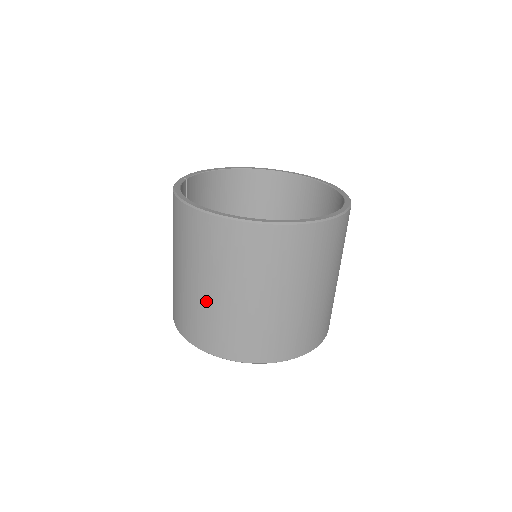
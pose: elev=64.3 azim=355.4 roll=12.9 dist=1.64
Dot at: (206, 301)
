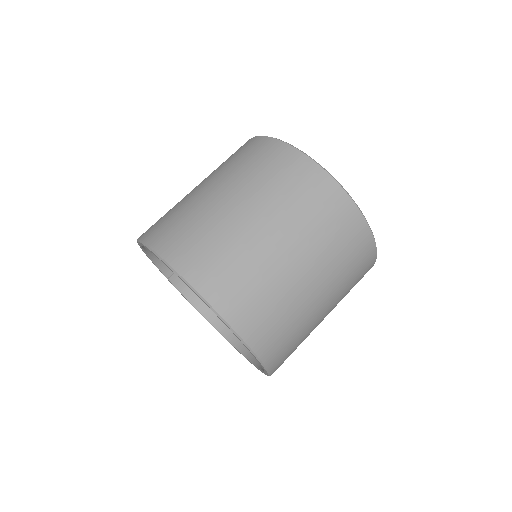
Dot at: (187, 196)
